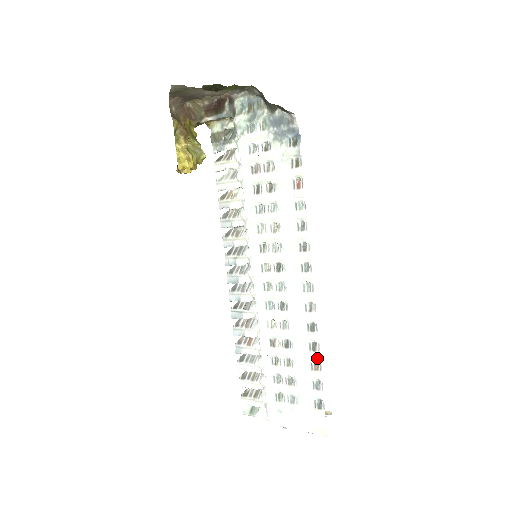
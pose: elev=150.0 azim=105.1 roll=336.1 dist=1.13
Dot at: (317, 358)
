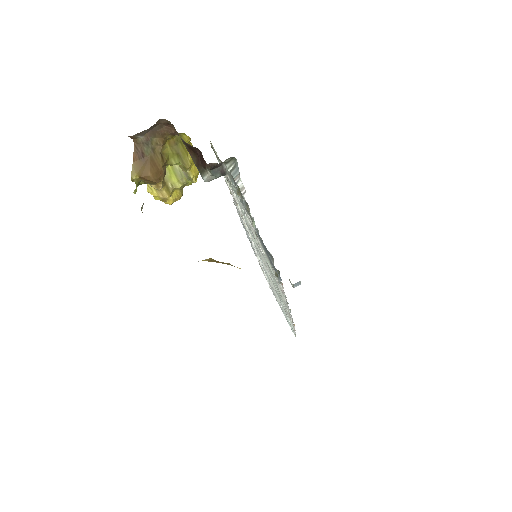
Dot at: (292, 327)
